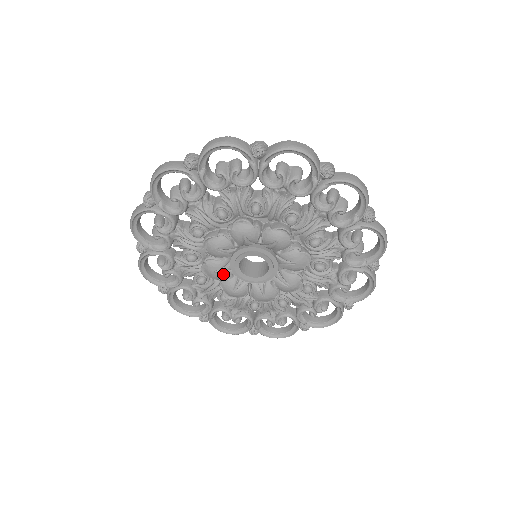
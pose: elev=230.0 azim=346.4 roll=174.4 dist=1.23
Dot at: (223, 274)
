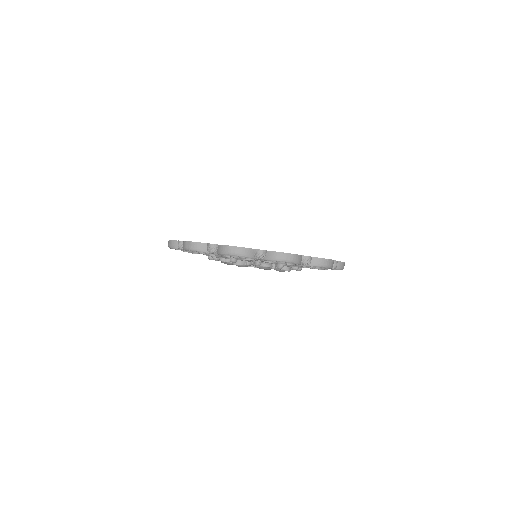
Dot at: occluded
